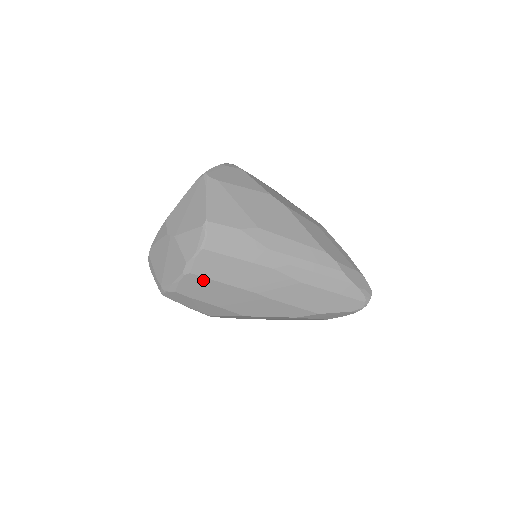
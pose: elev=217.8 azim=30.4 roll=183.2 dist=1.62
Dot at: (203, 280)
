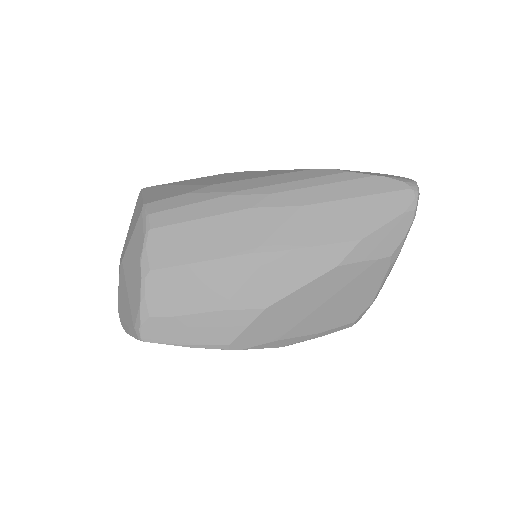
Dot at: (172, 273)
